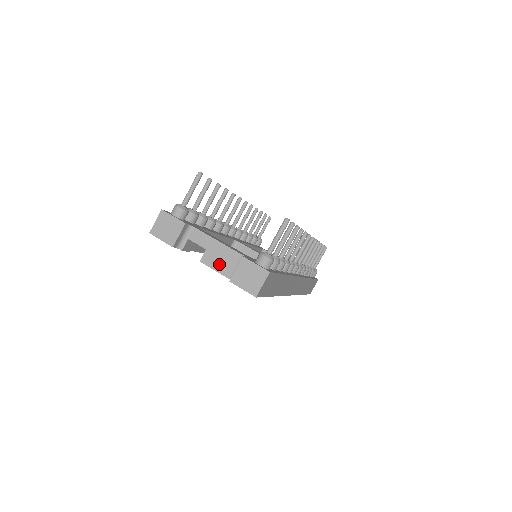
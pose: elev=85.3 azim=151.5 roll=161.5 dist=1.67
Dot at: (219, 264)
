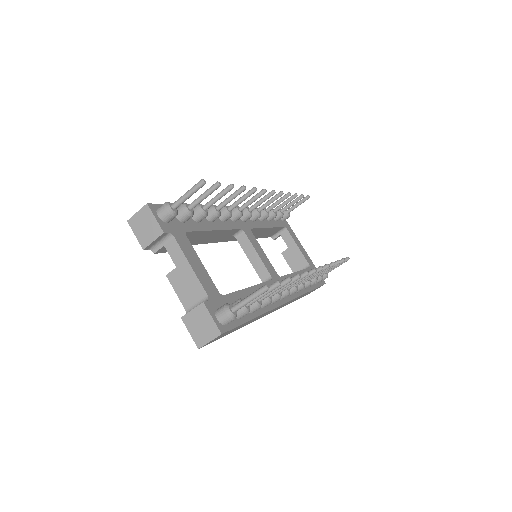
Dot at: (182, 290)
